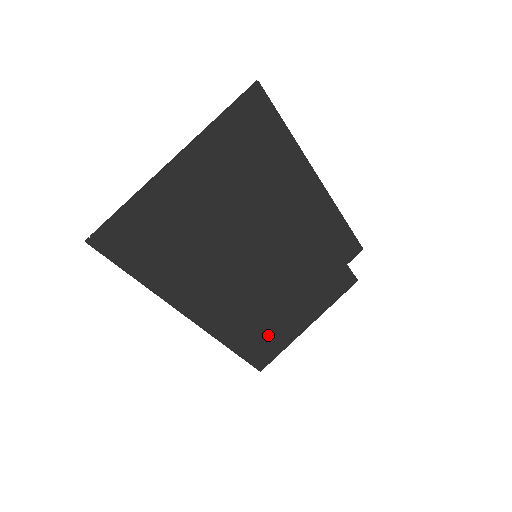
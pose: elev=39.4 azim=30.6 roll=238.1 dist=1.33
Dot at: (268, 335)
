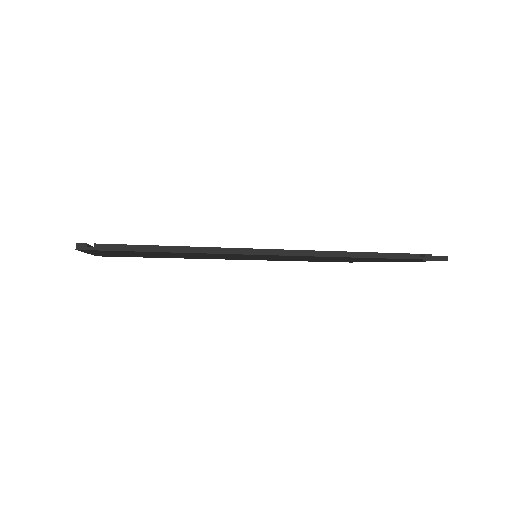
Dot at: (334, 261)
